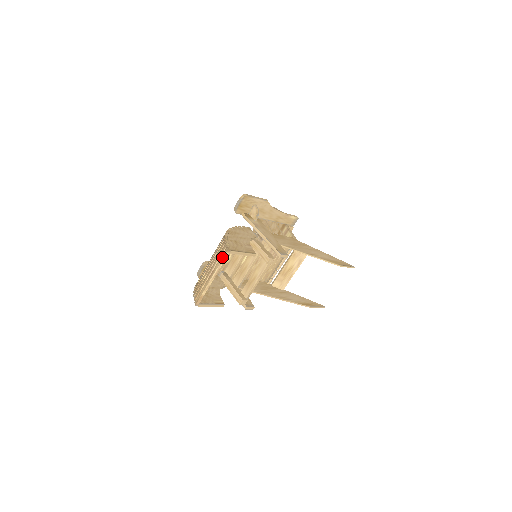
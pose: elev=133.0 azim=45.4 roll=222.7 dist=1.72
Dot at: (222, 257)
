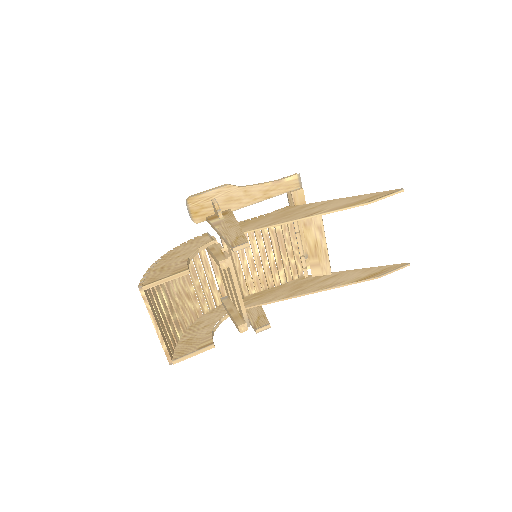
Dot at: (143, 298)
